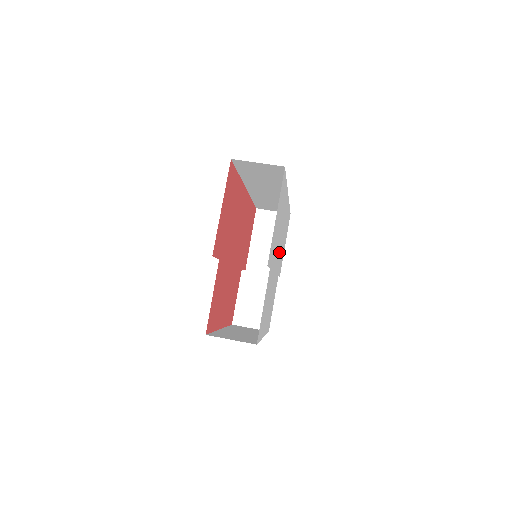
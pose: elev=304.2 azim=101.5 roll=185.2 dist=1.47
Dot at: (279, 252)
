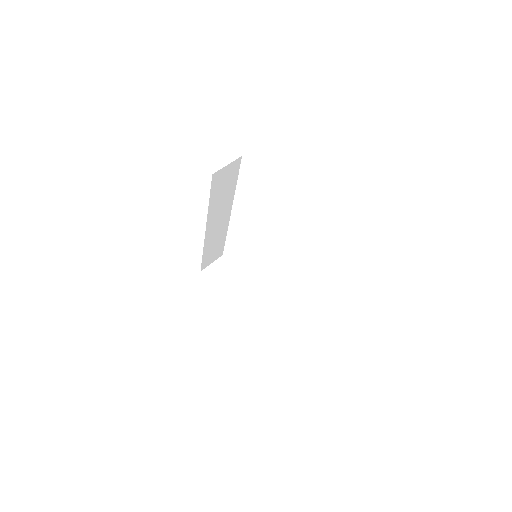
Dot at: occluded
